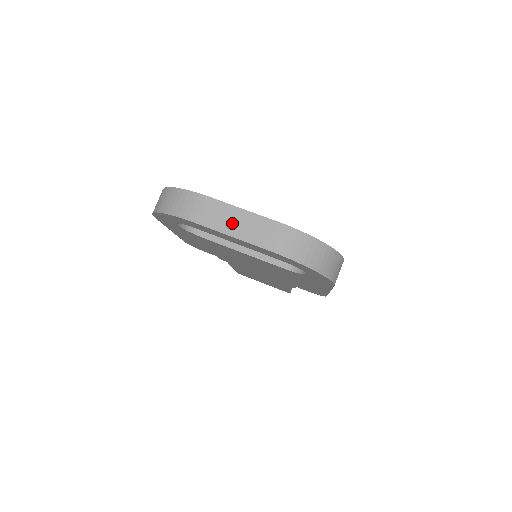
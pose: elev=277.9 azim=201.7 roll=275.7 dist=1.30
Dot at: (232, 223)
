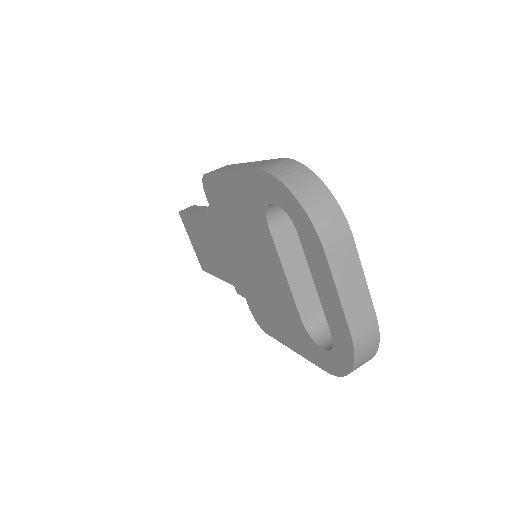
Dot at: (348, 281)
